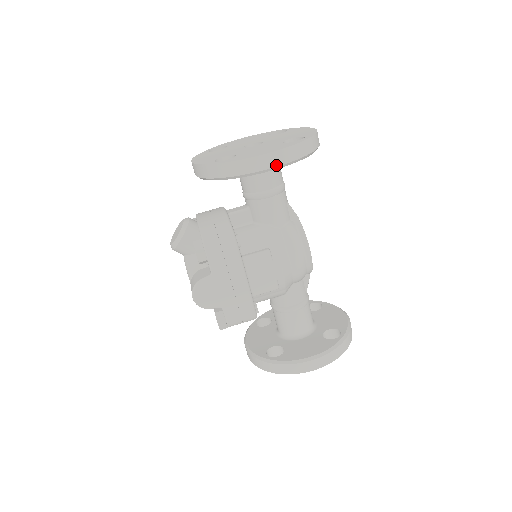
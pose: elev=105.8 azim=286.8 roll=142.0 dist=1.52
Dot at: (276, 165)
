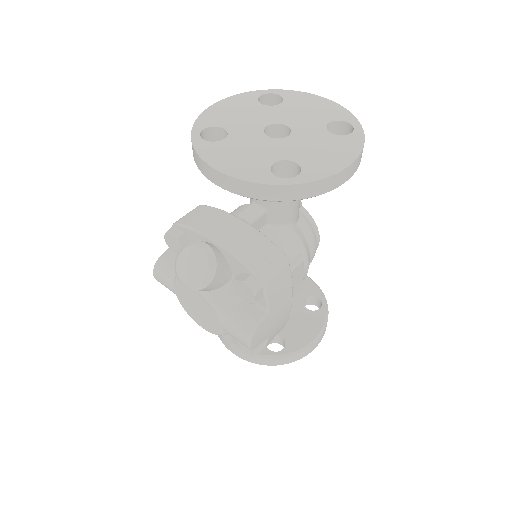
Dot at: (353, 173)
